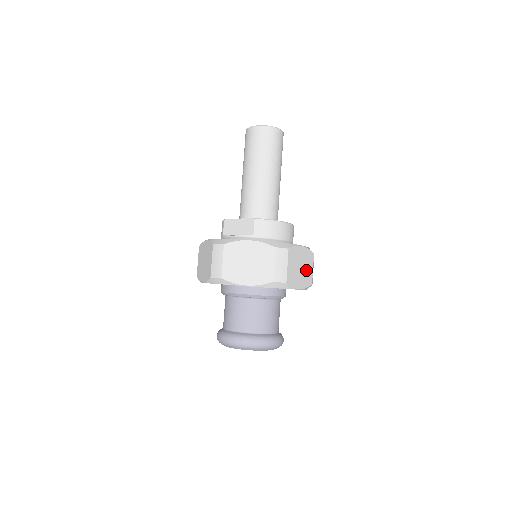
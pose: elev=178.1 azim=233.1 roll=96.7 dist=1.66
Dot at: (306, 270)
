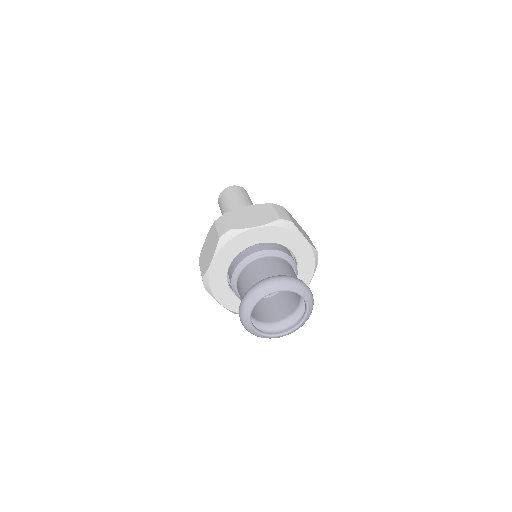
Dot at: (263, 215)
